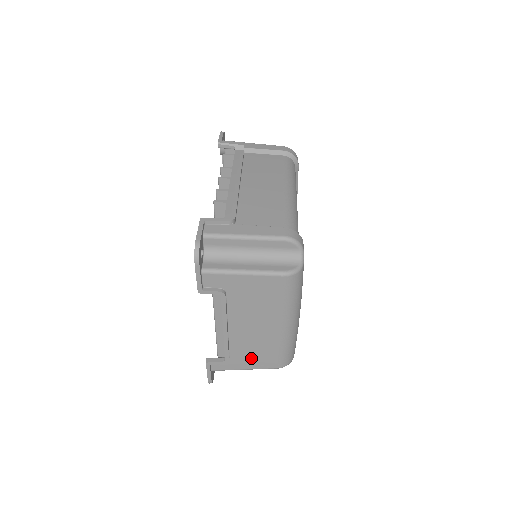
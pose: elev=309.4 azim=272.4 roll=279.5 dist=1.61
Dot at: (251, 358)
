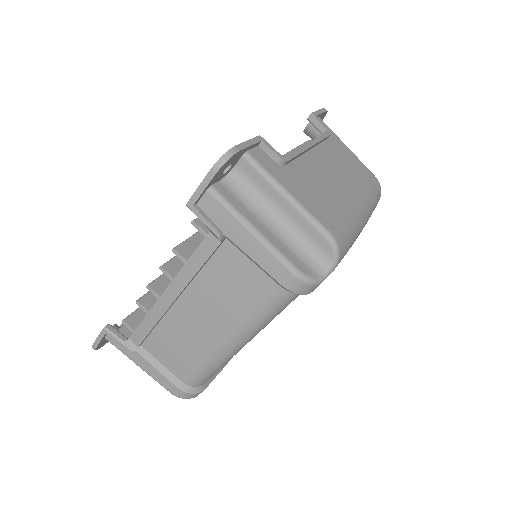
Dot at: occluded
